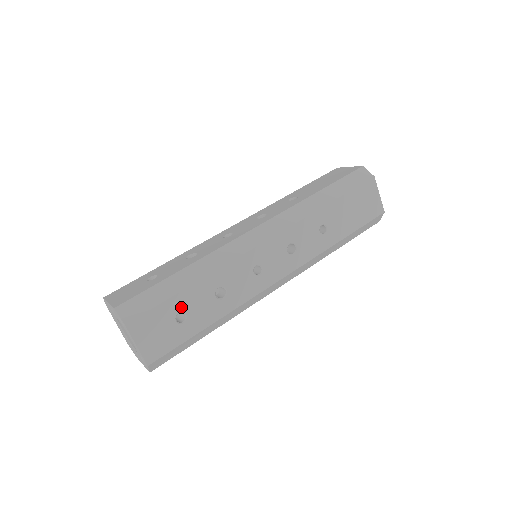
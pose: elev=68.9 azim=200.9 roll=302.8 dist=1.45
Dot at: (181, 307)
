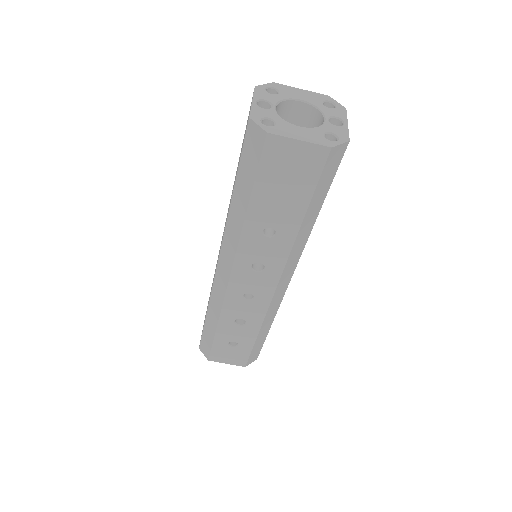
Dot at: (226, 341)
